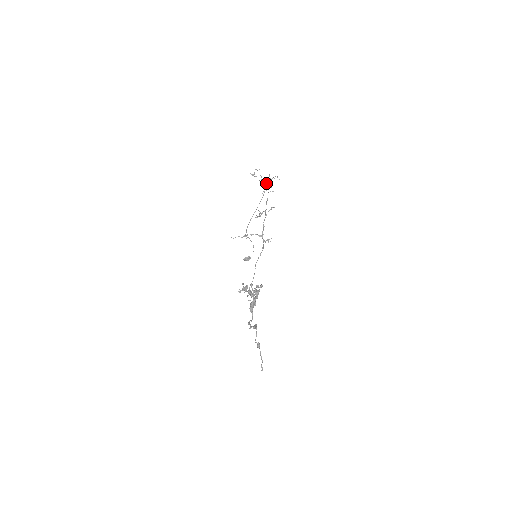
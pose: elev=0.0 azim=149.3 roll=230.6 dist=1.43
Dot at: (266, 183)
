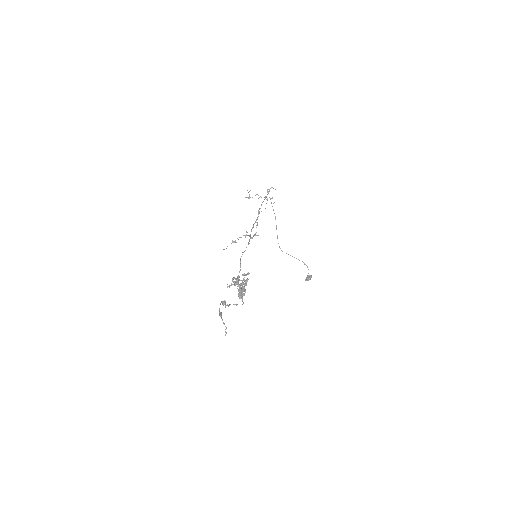
Dot at: occluded
